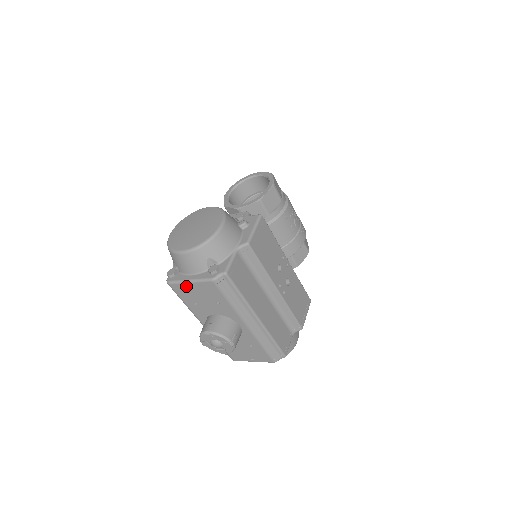
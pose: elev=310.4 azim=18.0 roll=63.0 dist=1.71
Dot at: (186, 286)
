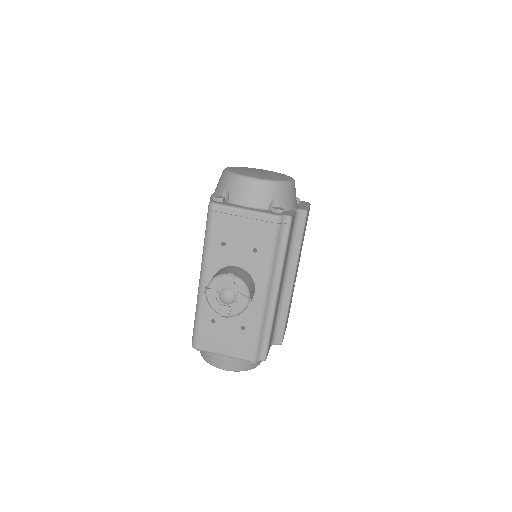
Dot at: (235, 215)
